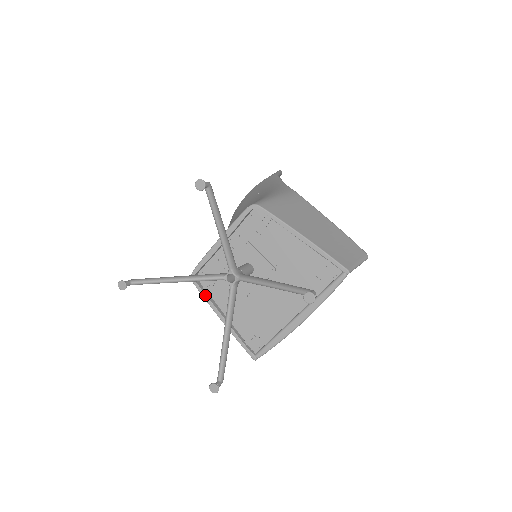
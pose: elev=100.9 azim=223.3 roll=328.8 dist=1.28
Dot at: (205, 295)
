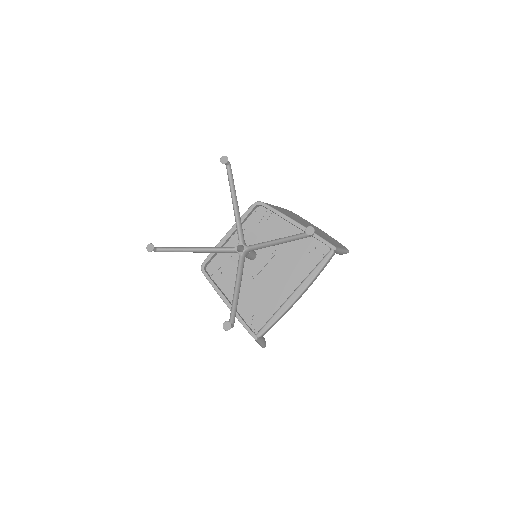
Dot at: (213, 282)
